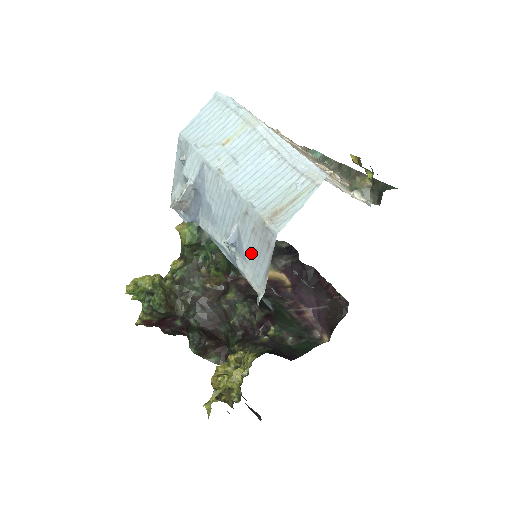
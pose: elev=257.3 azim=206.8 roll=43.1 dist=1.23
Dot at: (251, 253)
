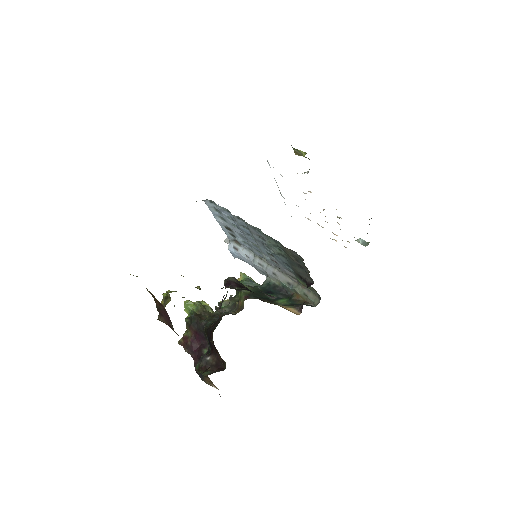
Dot at: occluded
